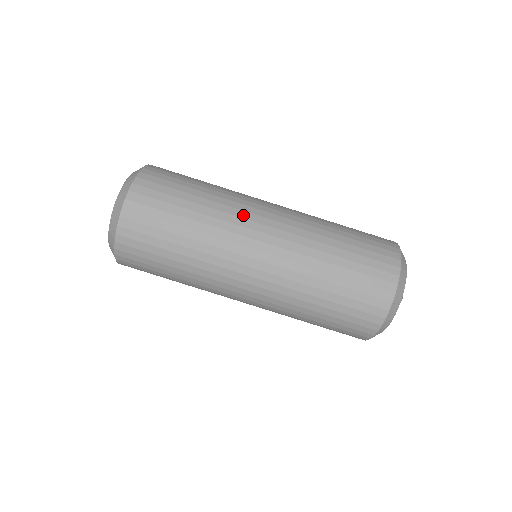
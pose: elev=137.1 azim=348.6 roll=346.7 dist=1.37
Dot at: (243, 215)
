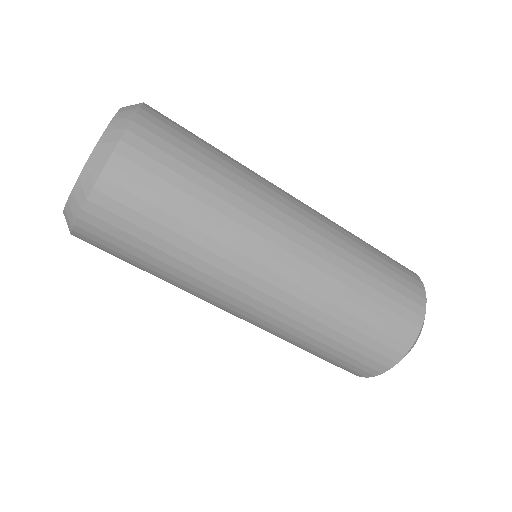
Dot at: (237, 273)
